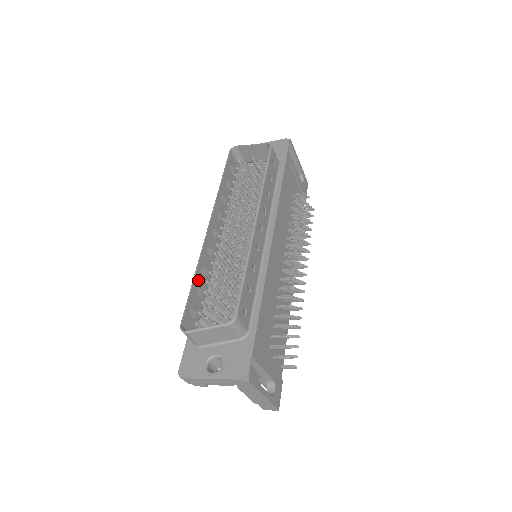
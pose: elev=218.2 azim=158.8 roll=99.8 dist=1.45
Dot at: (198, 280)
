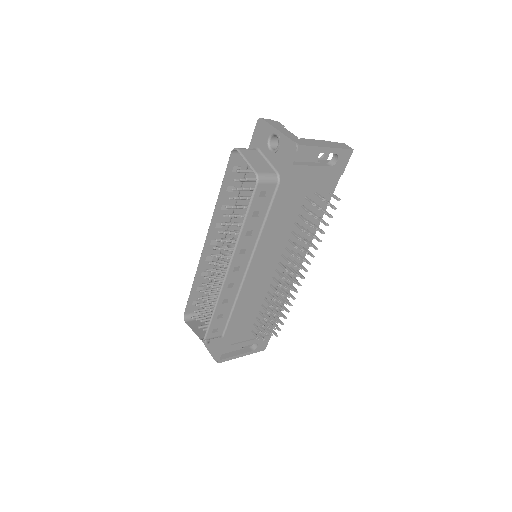
Dot at: (198, 283)
